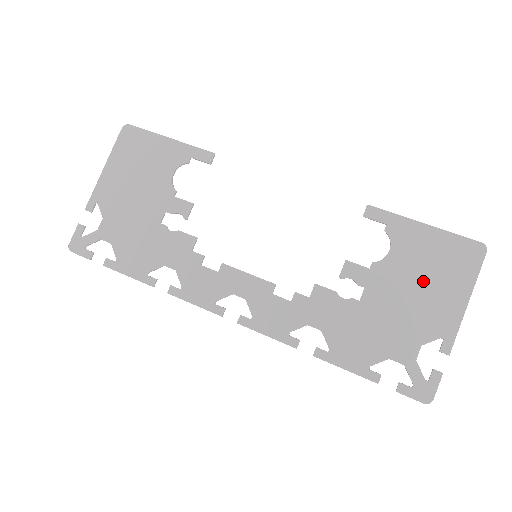
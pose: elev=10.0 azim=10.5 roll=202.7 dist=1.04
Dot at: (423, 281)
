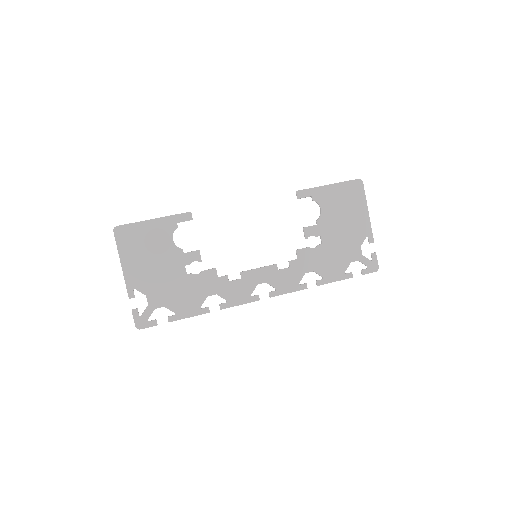
Dot at: (344, 215)
